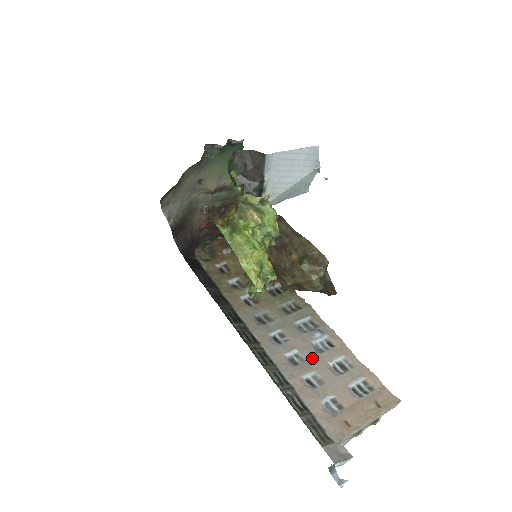
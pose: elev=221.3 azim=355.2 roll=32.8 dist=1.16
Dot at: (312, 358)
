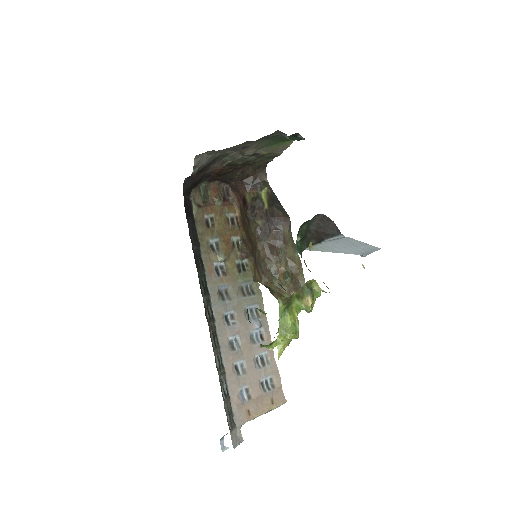
Dot at: (246, 347)
